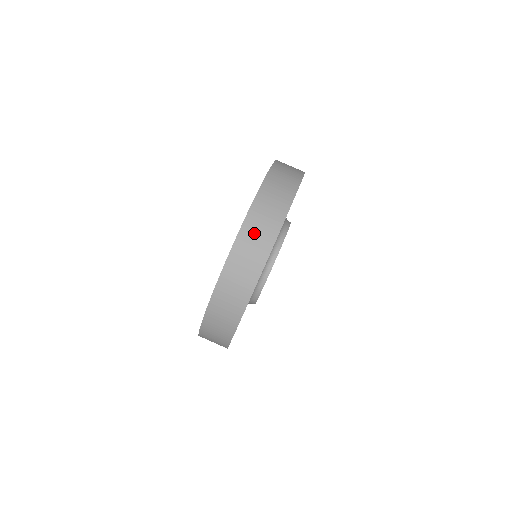
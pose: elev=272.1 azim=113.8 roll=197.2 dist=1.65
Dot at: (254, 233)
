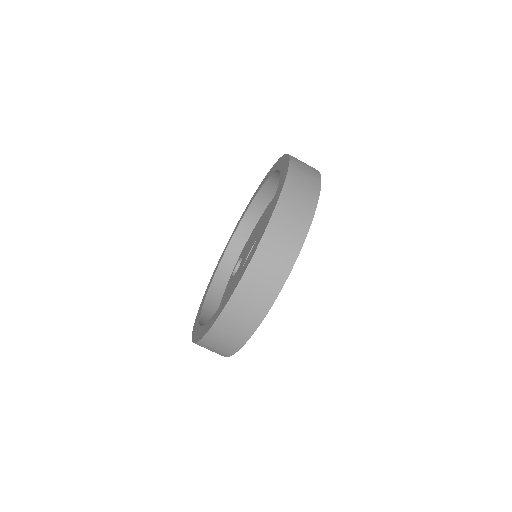
Dot at: (221, 338)
